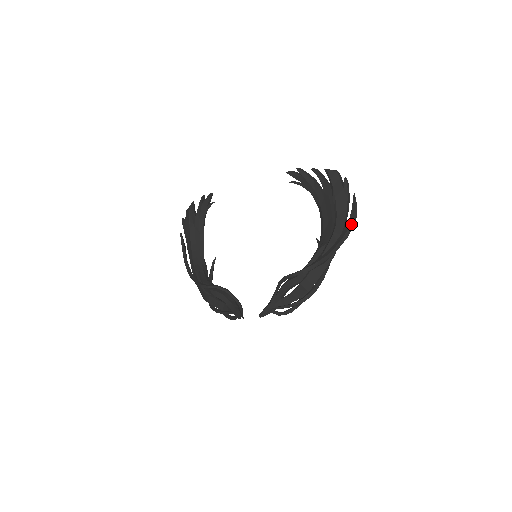
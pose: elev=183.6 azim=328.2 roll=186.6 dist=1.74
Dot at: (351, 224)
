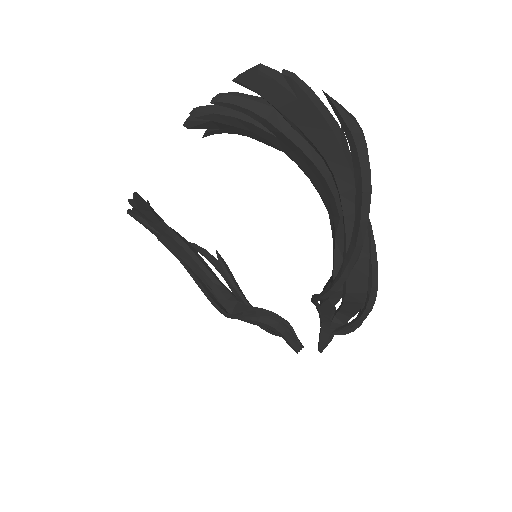
Dot at: (361, 163)
